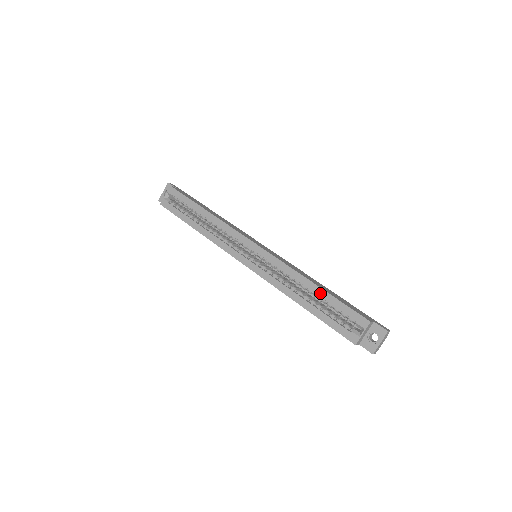
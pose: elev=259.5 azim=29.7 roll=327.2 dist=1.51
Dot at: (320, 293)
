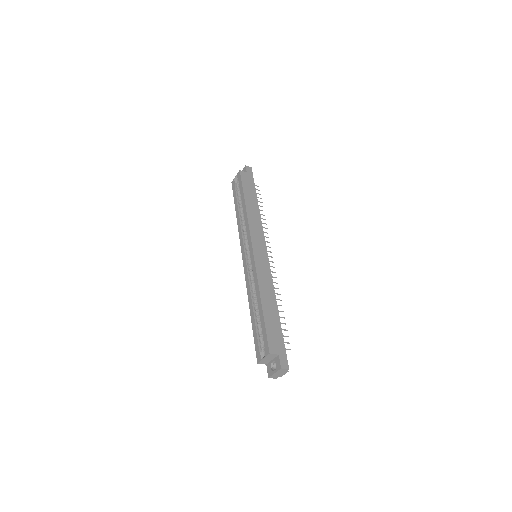
Dot at: (260, 311)
